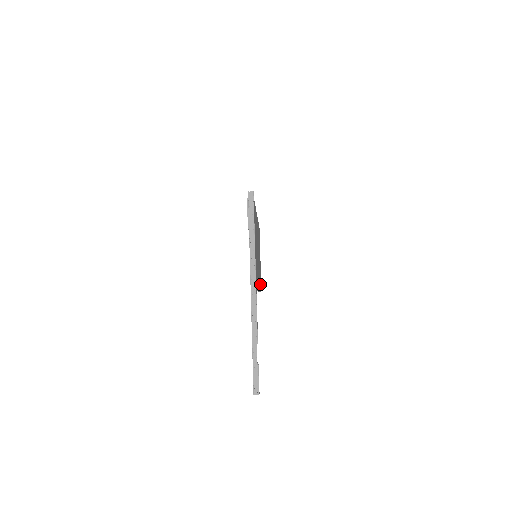
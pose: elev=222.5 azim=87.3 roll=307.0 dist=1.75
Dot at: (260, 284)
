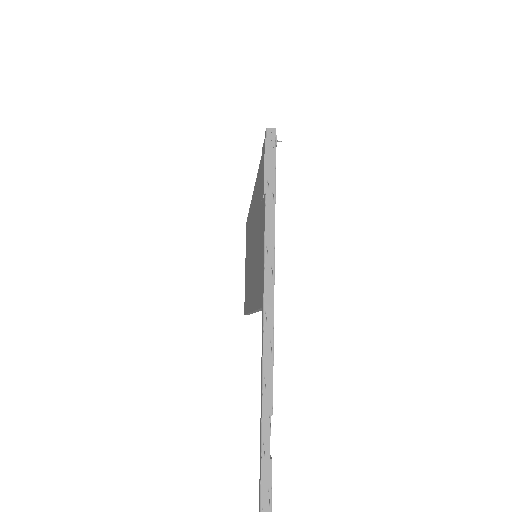
Dot at: occluded
